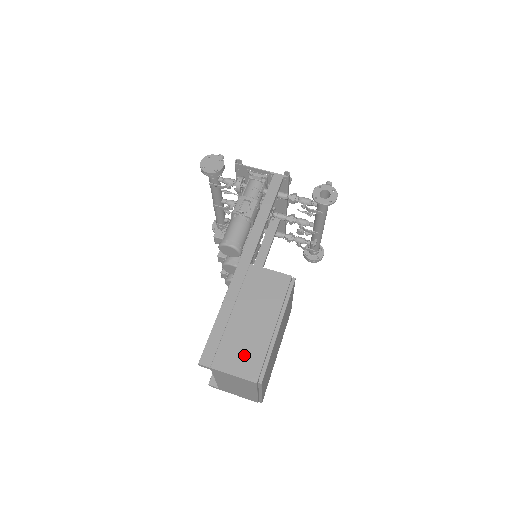
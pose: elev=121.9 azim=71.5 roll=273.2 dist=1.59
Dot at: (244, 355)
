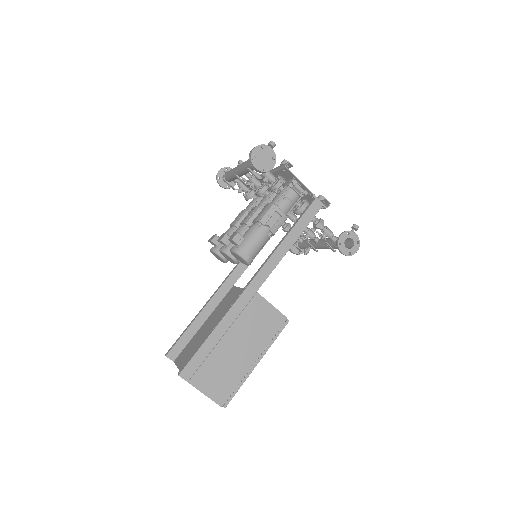
Dot at: (220, 380)
